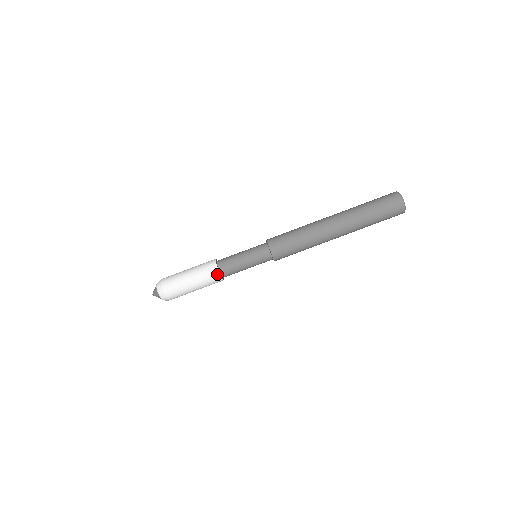
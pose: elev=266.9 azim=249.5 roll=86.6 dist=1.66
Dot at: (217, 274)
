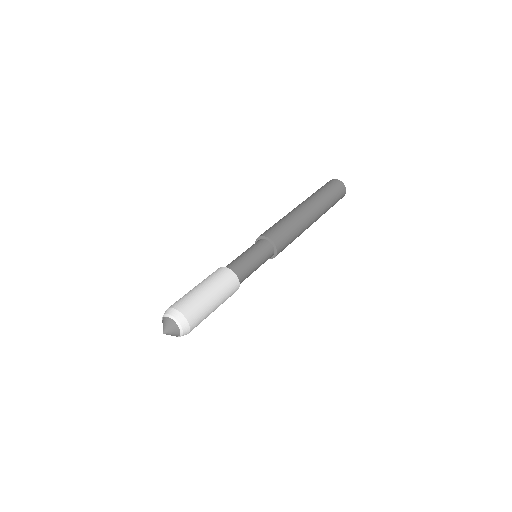
Dot at: (235, 279)
